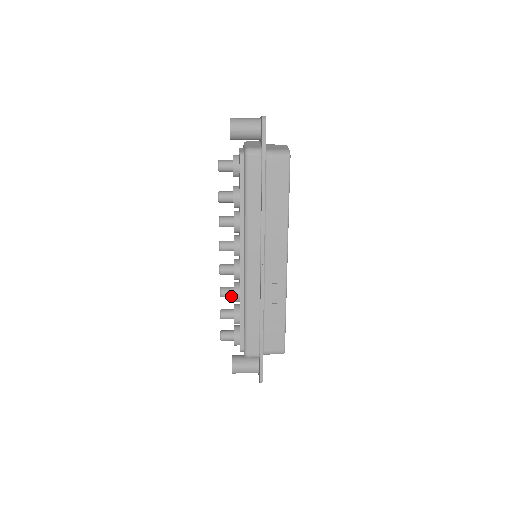
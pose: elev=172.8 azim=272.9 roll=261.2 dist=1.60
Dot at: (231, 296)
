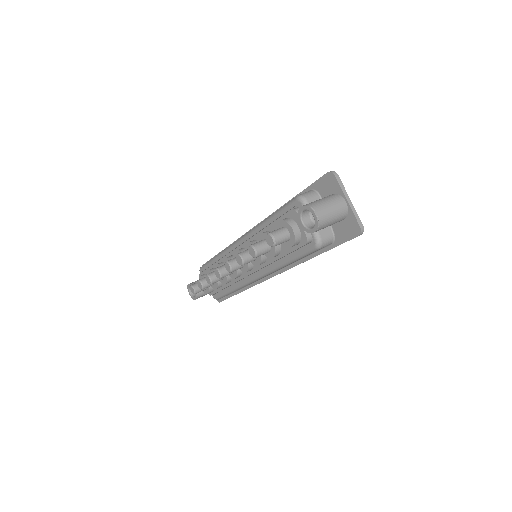
Dot at: (219, 280)
